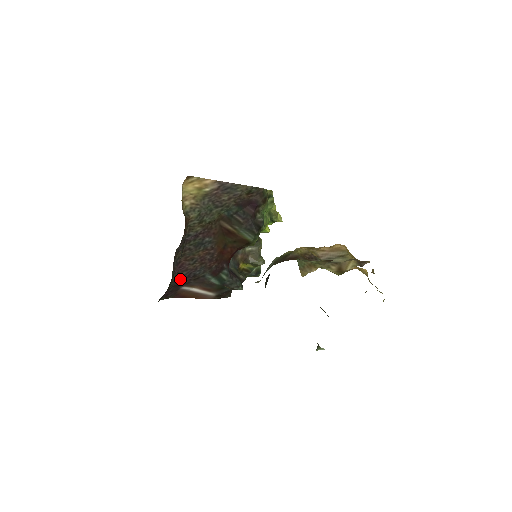
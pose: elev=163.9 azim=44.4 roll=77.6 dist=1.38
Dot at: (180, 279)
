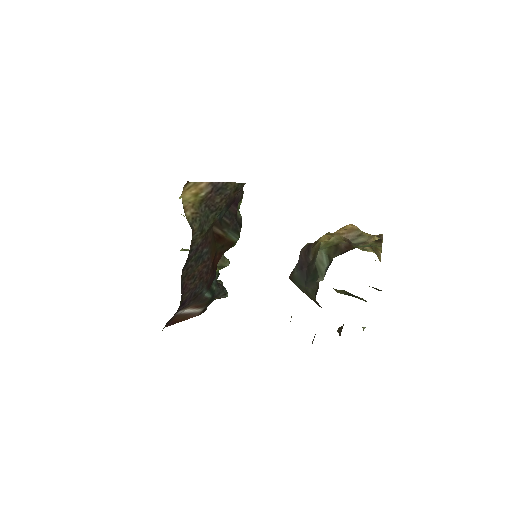
Dot at: (183, 303)
